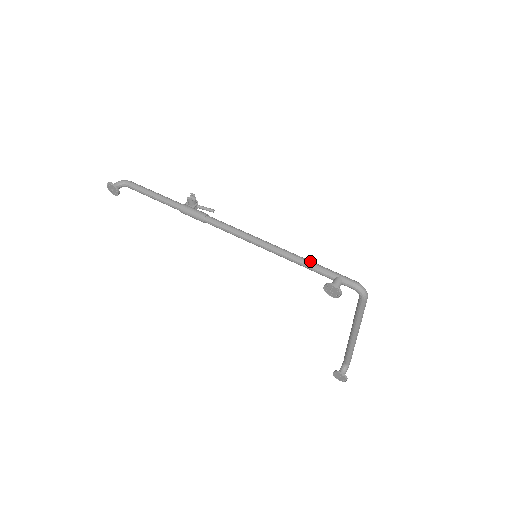
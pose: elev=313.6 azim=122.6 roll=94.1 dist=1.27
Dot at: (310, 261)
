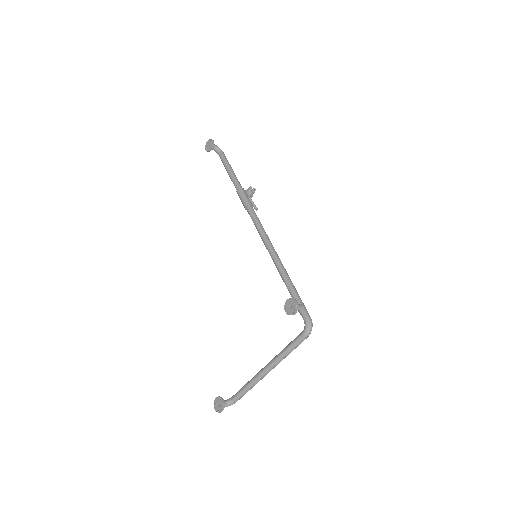
Dot at: occluded
